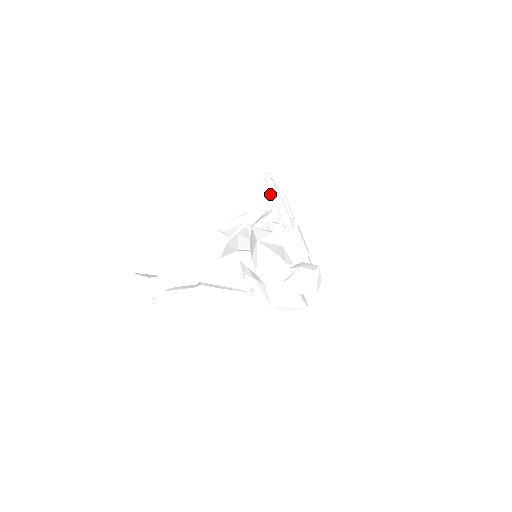
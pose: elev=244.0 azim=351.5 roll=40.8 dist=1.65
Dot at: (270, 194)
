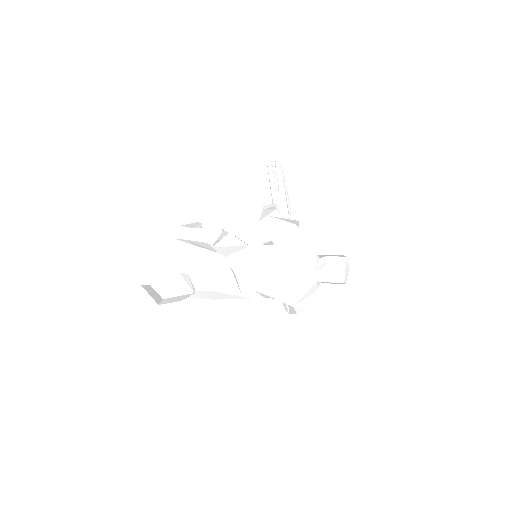
Dot at: (278, 184)
